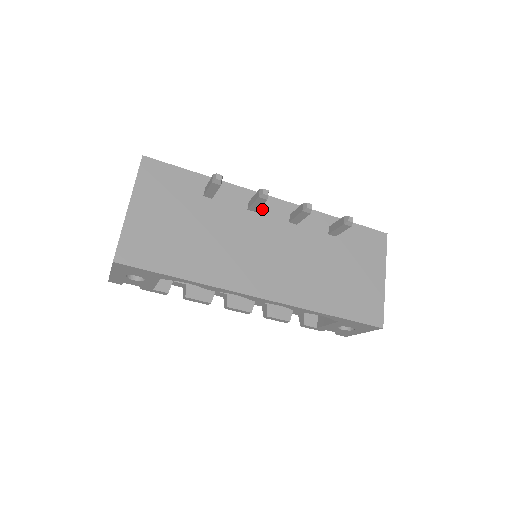
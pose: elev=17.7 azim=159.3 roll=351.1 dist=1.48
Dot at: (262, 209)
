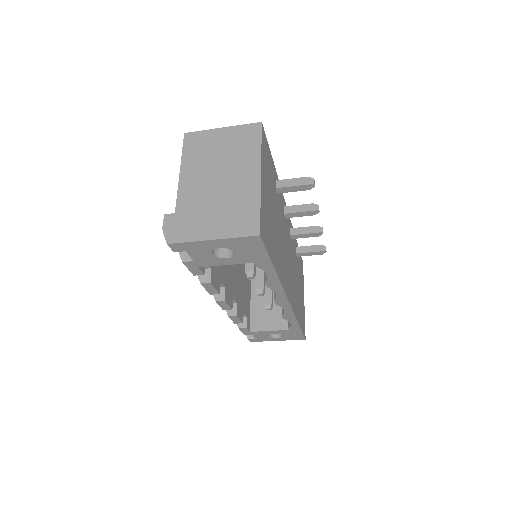
Dot at: occluded
